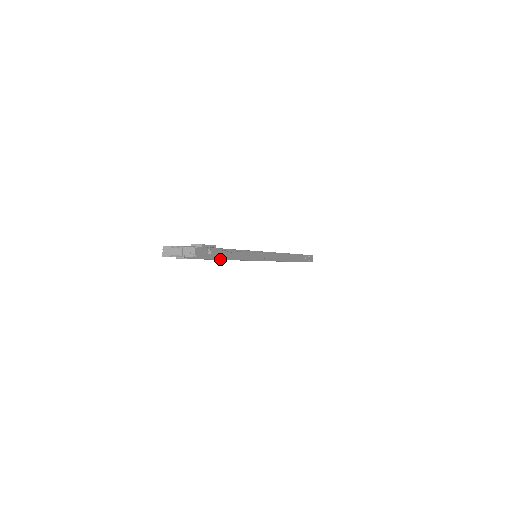
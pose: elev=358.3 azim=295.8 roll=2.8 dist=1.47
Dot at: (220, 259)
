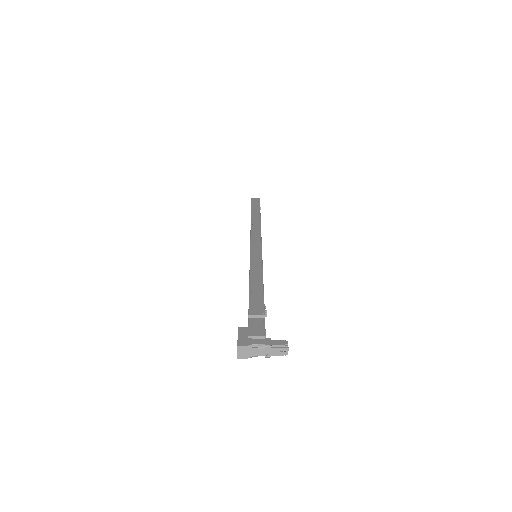
Dot at: occluded
